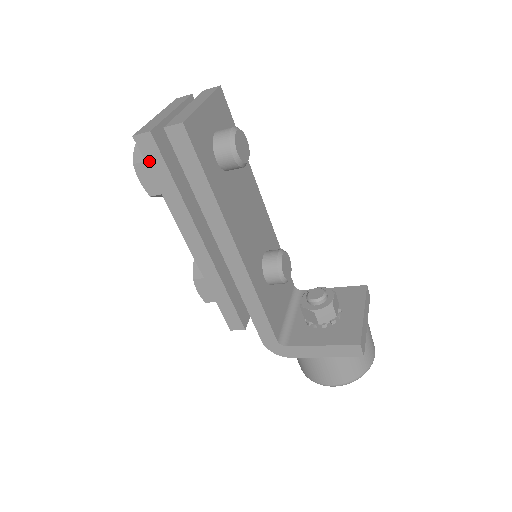
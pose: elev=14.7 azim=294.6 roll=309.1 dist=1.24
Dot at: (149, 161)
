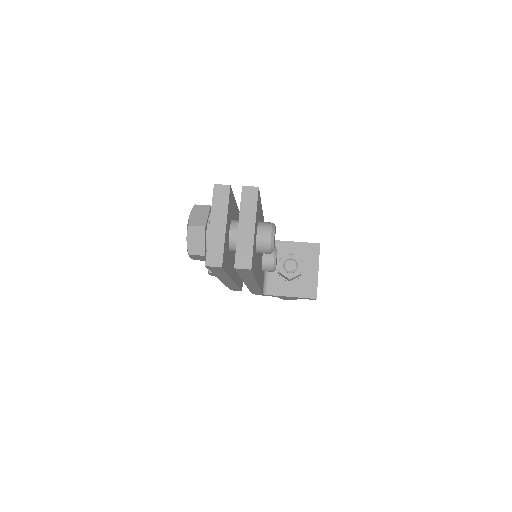
Dot at: (212, 270)
